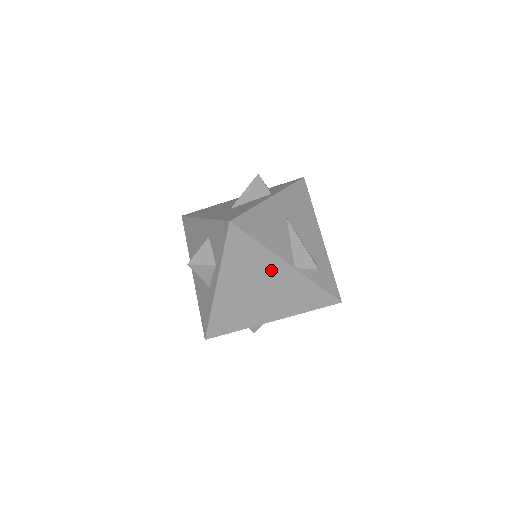
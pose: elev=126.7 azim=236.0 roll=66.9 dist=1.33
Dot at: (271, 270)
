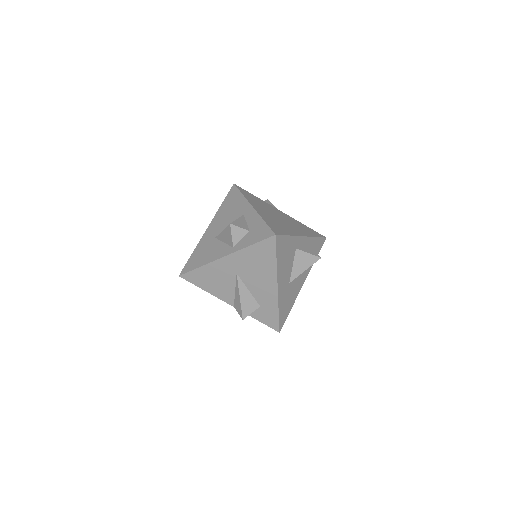
Dot at: occluded
